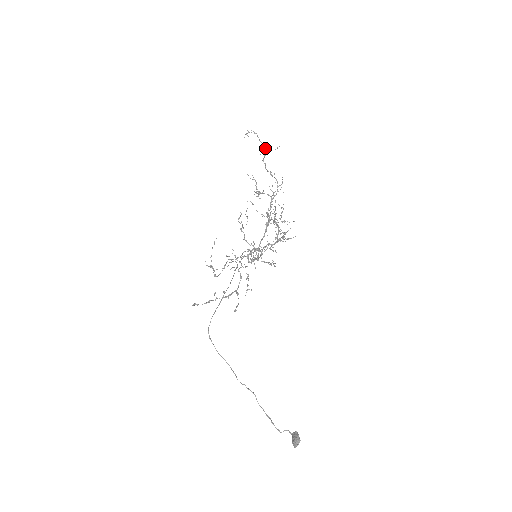
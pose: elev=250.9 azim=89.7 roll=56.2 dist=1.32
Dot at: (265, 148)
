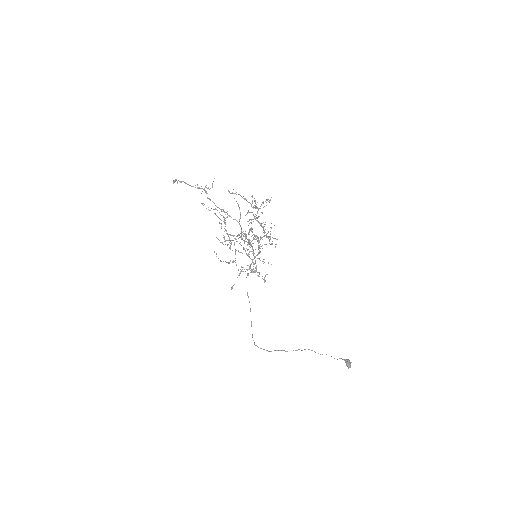
Dot at: occluded
